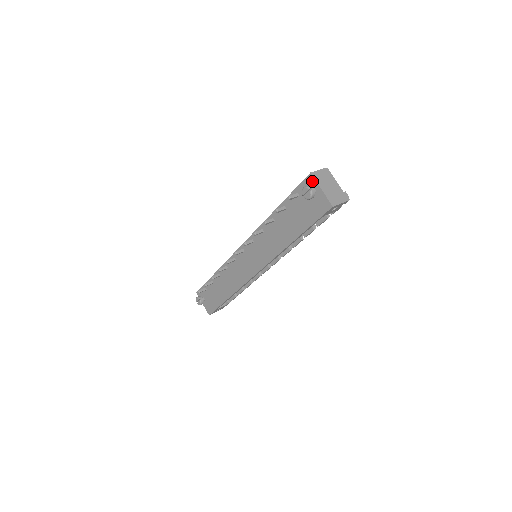
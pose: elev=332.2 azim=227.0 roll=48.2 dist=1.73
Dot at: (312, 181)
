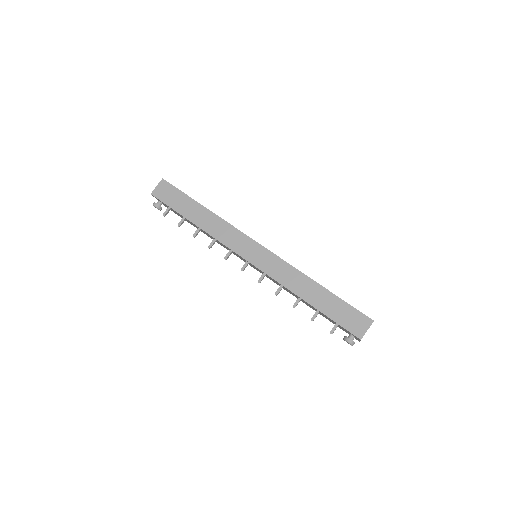
Dot at: (357, 338)
